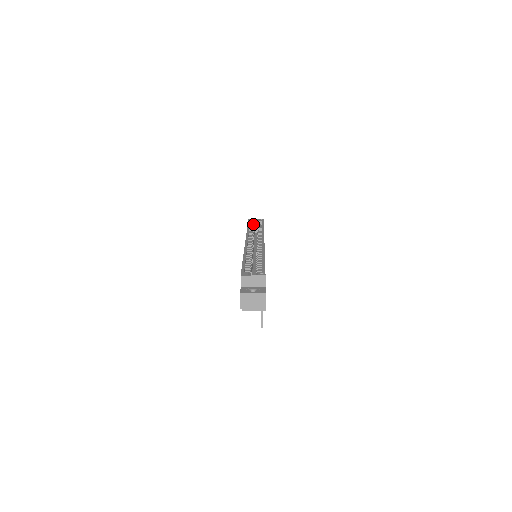
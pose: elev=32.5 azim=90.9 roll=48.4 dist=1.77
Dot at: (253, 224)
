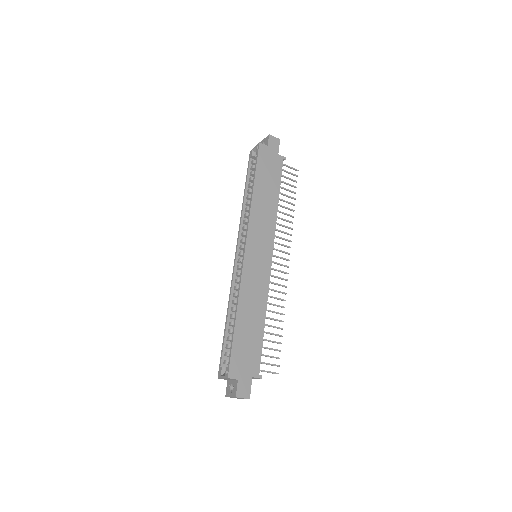
Dot at: (252, 166)
